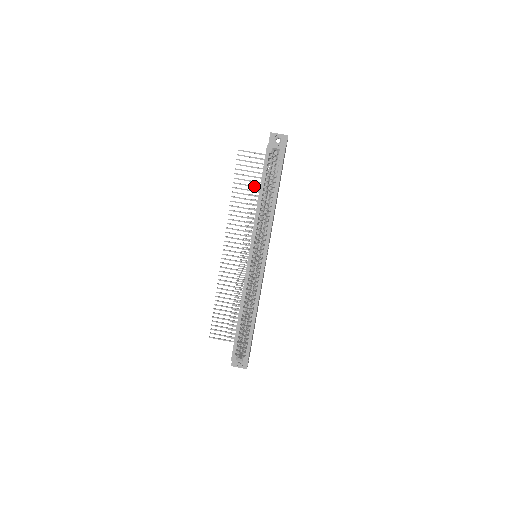
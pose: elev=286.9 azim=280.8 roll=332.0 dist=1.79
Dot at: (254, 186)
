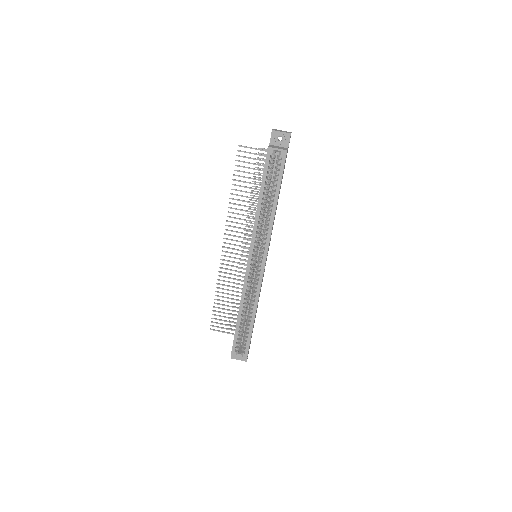
Dot at: (254, 184)
